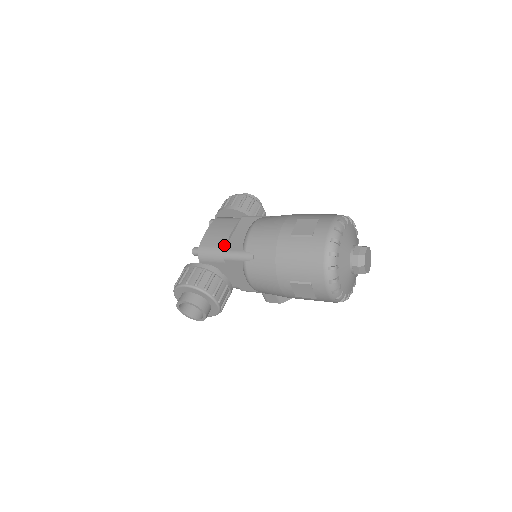
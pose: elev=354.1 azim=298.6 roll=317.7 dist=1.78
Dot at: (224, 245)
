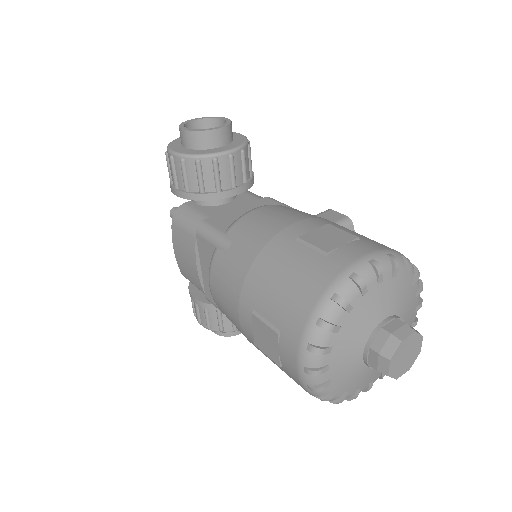
Dot at: (201, 289)
